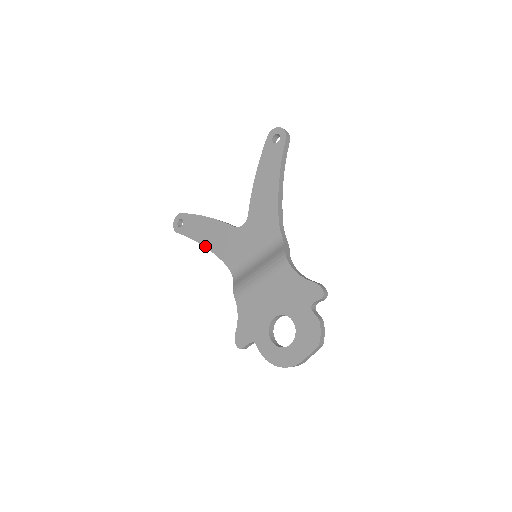
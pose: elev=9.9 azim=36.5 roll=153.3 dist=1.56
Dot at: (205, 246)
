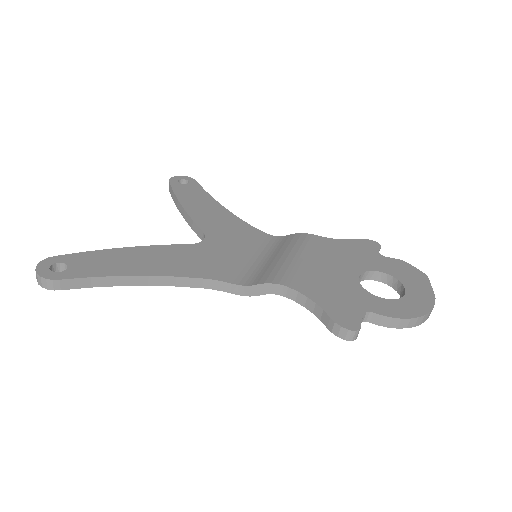
Dot at: (150, 274)
